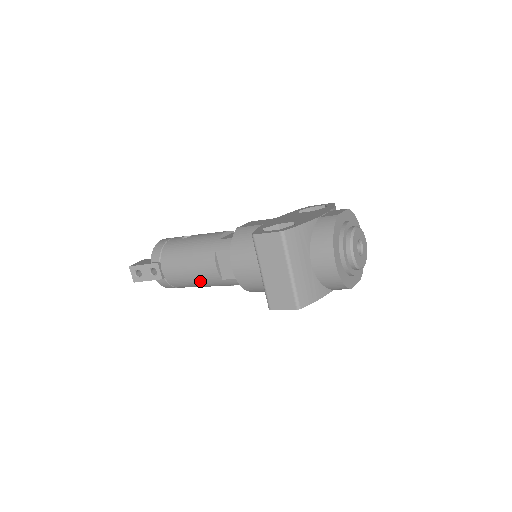
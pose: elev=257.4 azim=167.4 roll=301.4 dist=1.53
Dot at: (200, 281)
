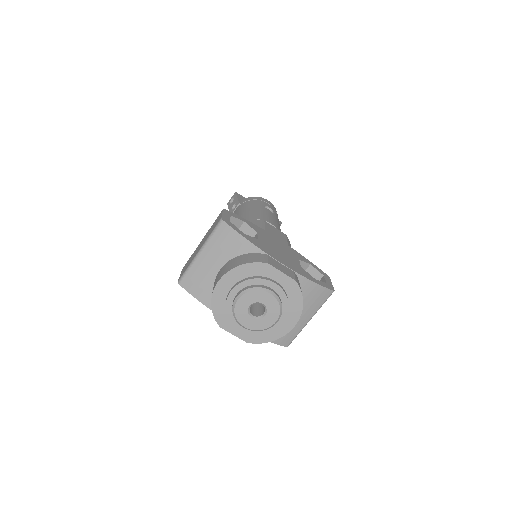
Dot at: occluded
